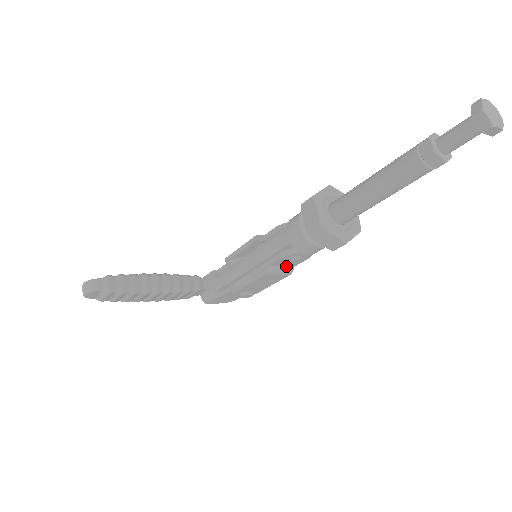
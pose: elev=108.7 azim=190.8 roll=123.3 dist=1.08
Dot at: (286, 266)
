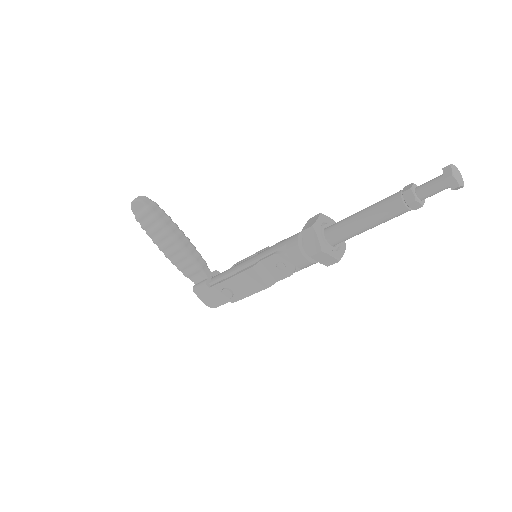
Dot at: (271, 275)
